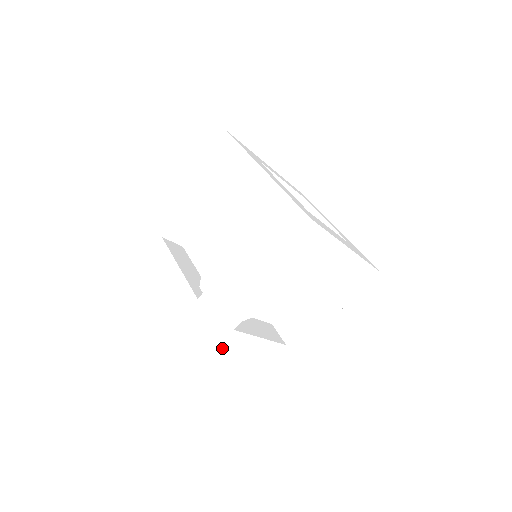
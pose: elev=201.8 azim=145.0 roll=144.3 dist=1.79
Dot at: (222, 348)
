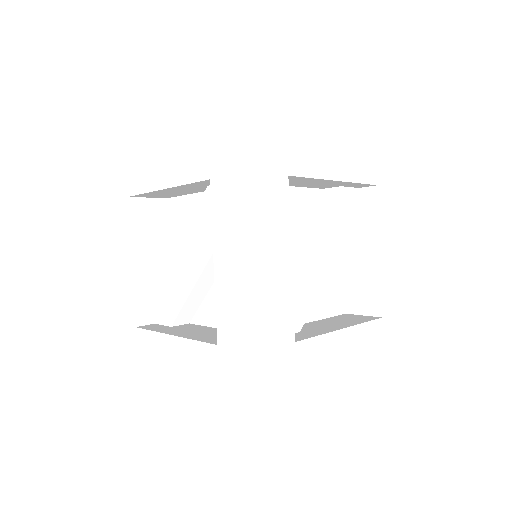
Dot at: occluded
